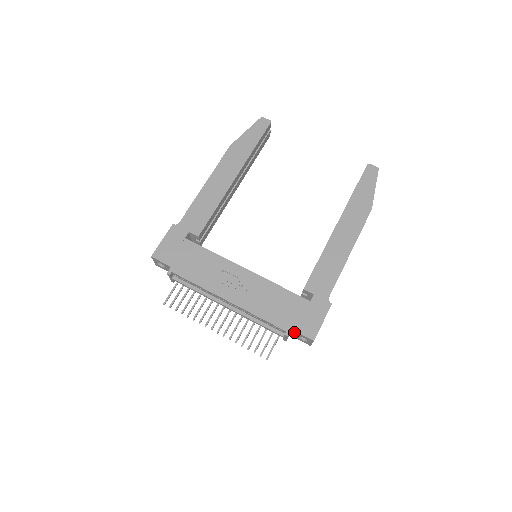
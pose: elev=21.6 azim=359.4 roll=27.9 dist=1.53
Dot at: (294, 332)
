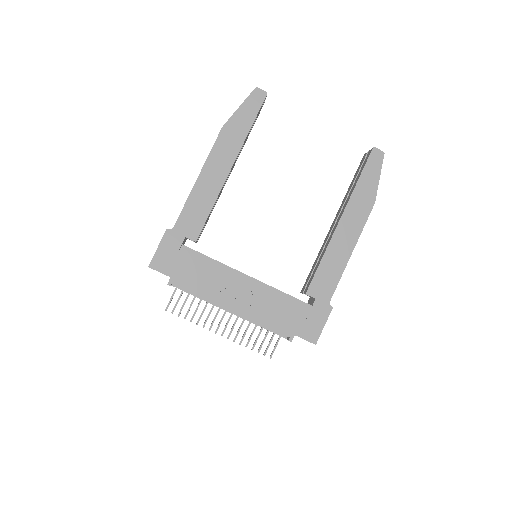
Dot at: occluded
